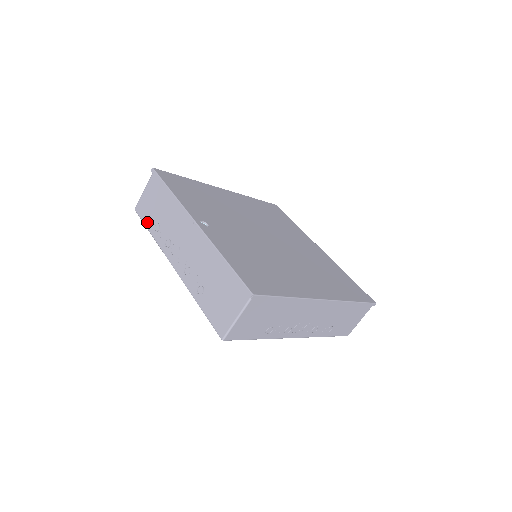
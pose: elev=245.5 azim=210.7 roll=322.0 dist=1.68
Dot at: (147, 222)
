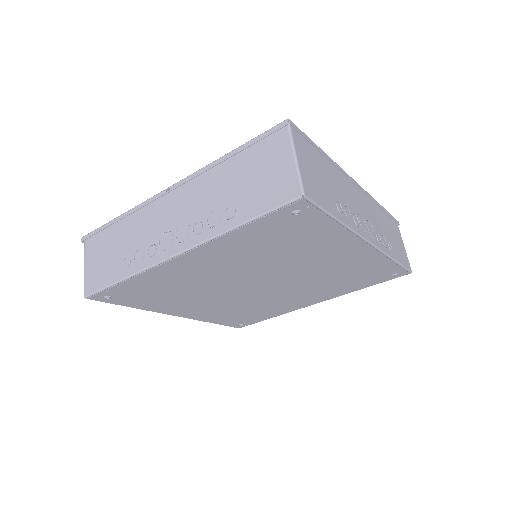
Dot at: (109, 279)
